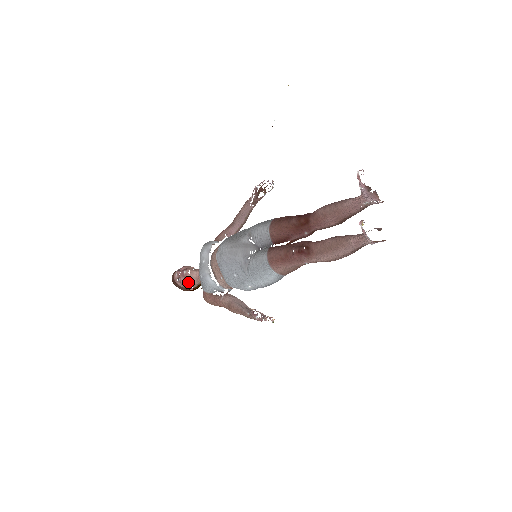
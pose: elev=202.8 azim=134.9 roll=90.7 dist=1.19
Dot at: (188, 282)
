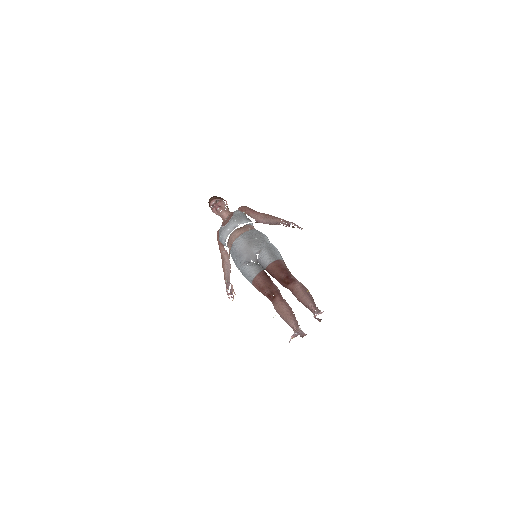
Dot at: (216, 214)
